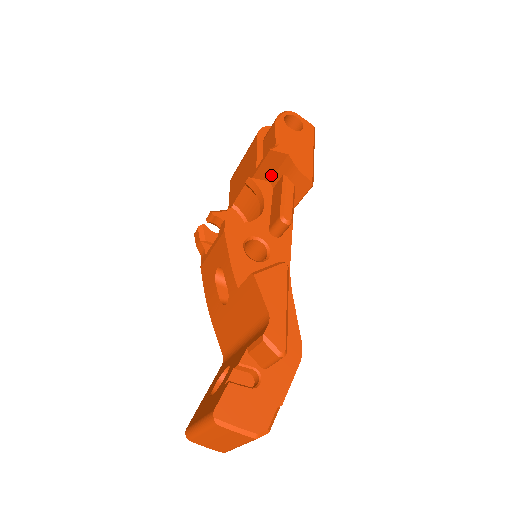
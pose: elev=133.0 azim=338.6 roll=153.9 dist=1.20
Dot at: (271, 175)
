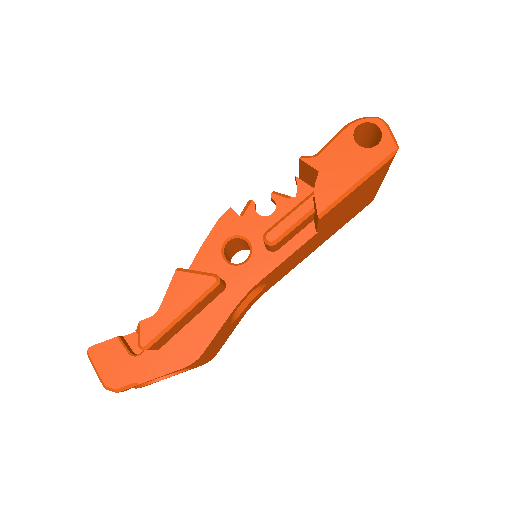
Dot at: occluded
